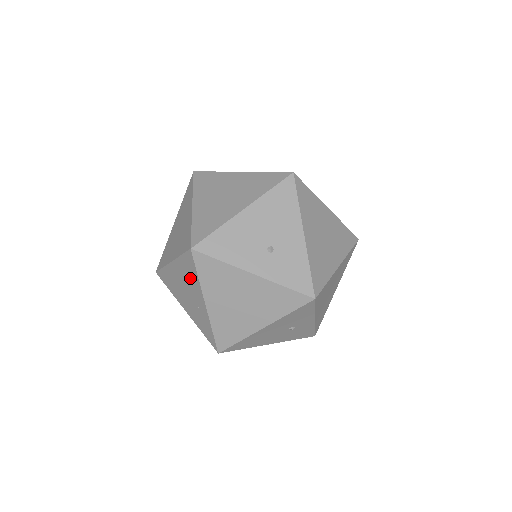
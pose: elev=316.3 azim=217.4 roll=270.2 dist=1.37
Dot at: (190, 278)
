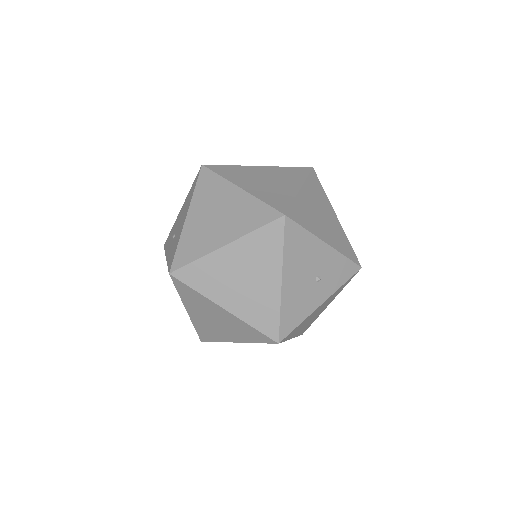
Dot at: occluded
